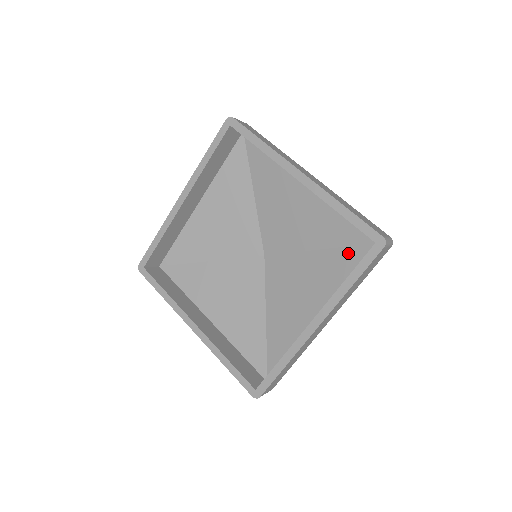
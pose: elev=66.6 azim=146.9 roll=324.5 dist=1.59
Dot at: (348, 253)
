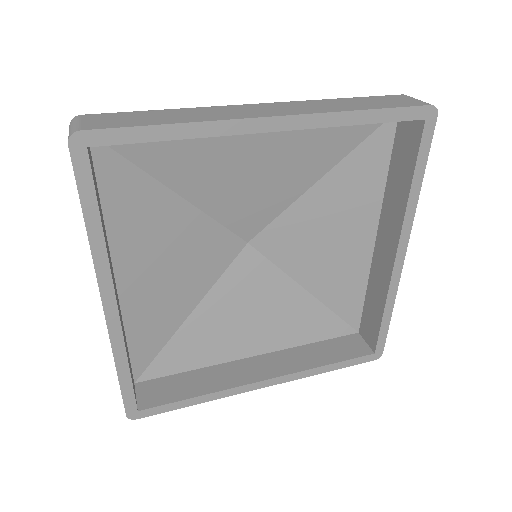
Dot at: (363, 153)
